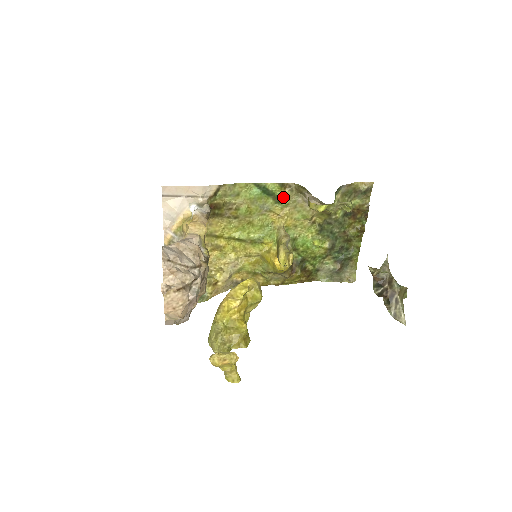
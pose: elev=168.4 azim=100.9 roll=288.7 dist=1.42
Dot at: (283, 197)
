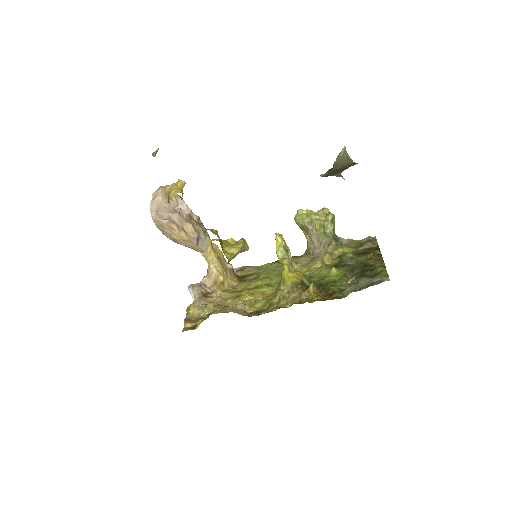
Dot at: (296, 261)
